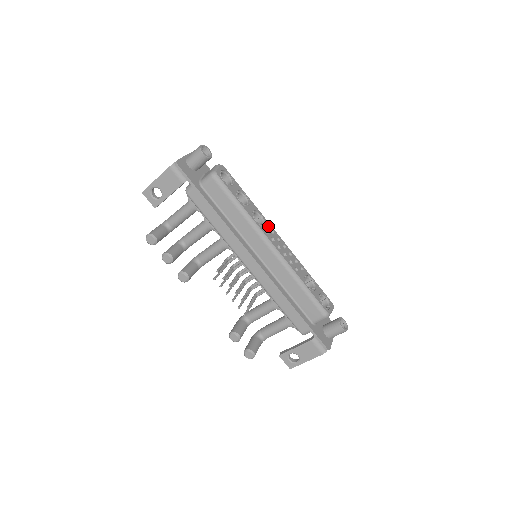
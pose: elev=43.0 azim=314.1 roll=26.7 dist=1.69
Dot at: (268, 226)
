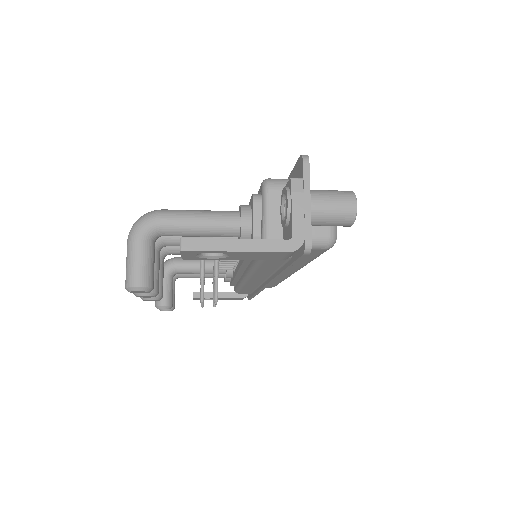
Dot at: occluded
